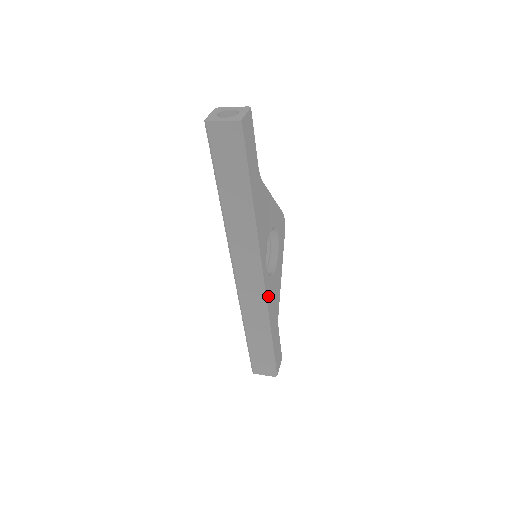
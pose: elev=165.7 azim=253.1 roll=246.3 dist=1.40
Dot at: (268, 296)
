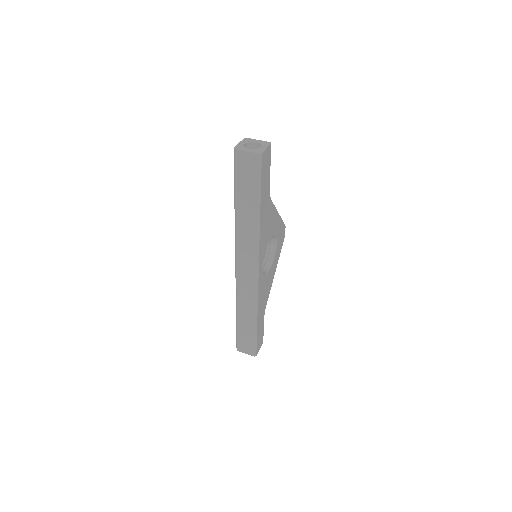
Dot at: (260, 290)
